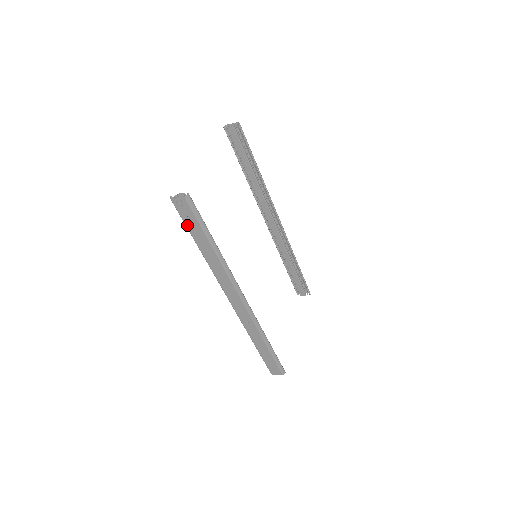
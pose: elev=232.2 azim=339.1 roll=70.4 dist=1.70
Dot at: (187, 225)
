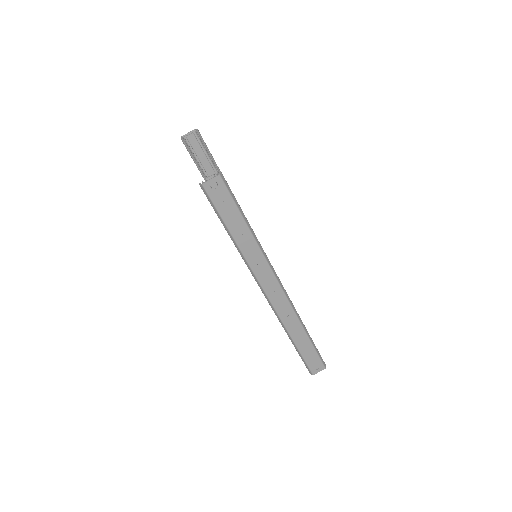
Dot at: (221, 213)
